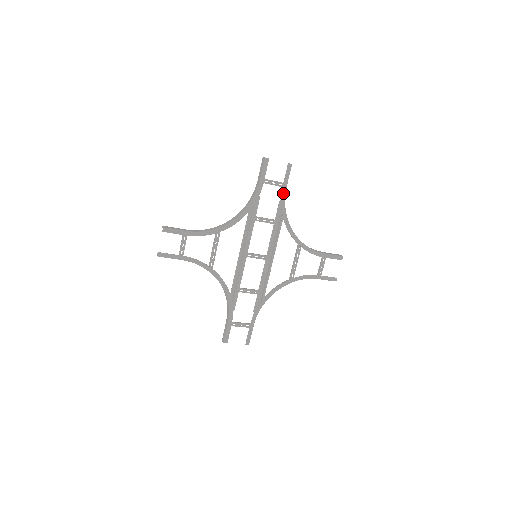
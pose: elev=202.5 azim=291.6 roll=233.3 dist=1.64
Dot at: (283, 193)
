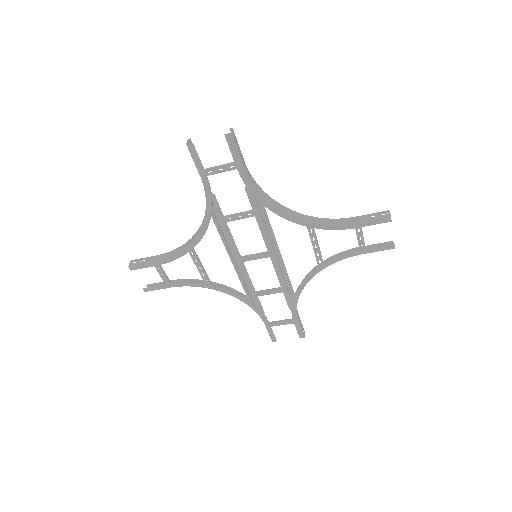
Dot at: (243, 176)
